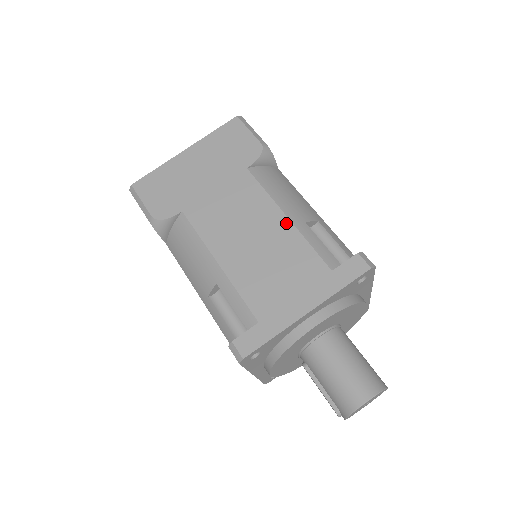
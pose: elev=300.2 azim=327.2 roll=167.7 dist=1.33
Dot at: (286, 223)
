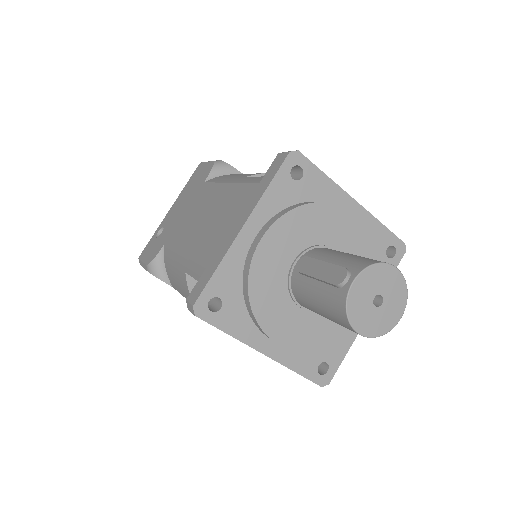
Dot at: occluded
